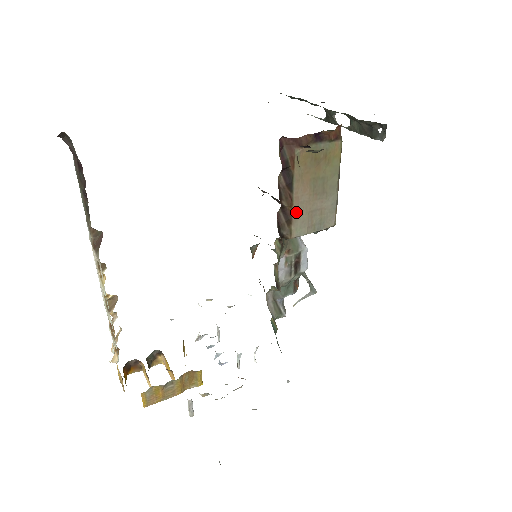
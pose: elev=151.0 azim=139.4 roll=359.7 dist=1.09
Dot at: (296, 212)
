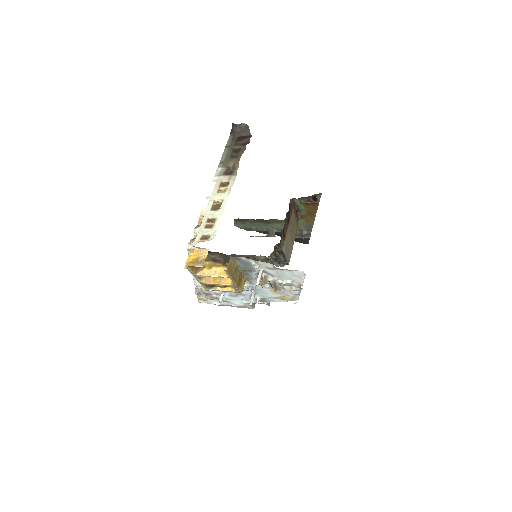
Dot at: (286, 237)
